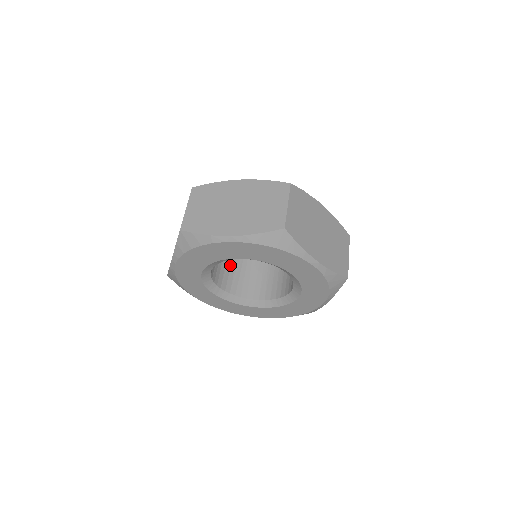
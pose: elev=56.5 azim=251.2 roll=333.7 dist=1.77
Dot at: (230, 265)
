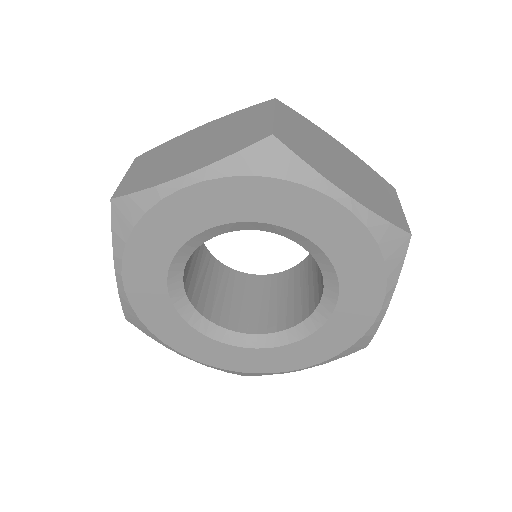
Dot at: (224, 291)
